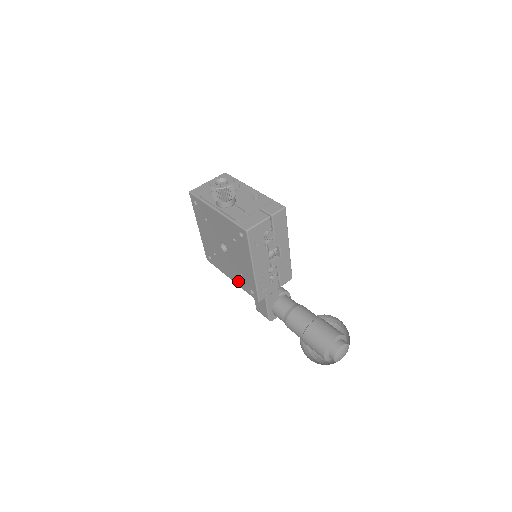
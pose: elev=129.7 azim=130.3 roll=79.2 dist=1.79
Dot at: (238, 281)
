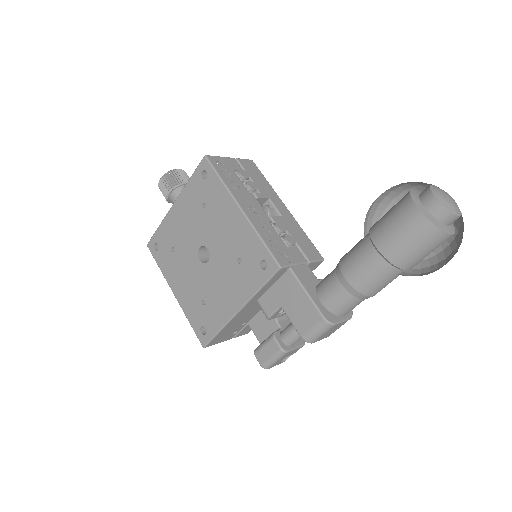
Dot at: (243, 288)
